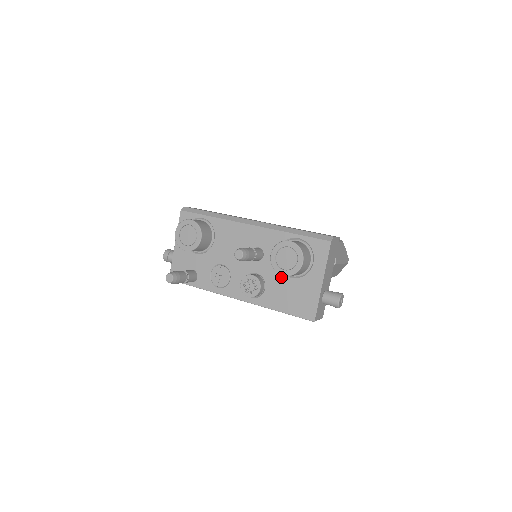
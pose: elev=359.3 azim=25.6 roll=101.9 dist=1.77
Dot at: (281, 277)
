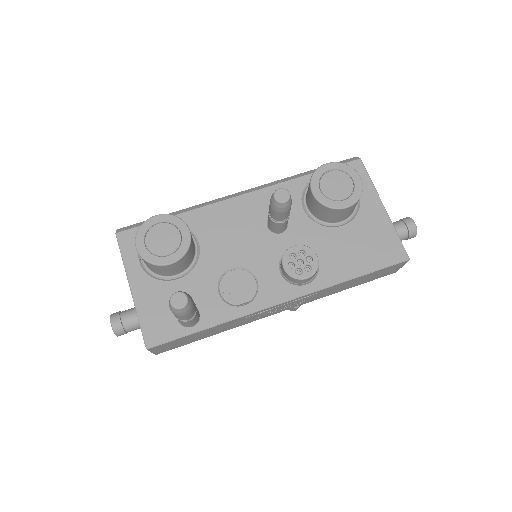
Dot at: (329, 232)
